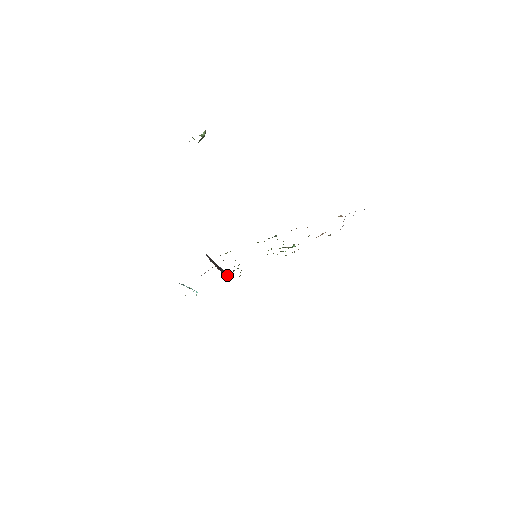
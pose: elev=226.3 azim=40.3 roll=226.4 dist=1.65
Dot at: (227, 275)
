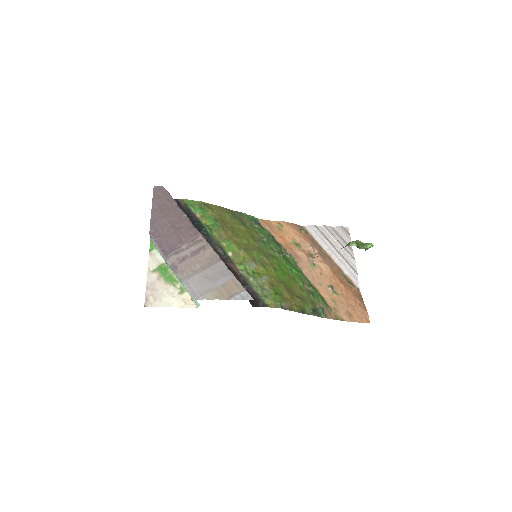
Dot at: occluded
